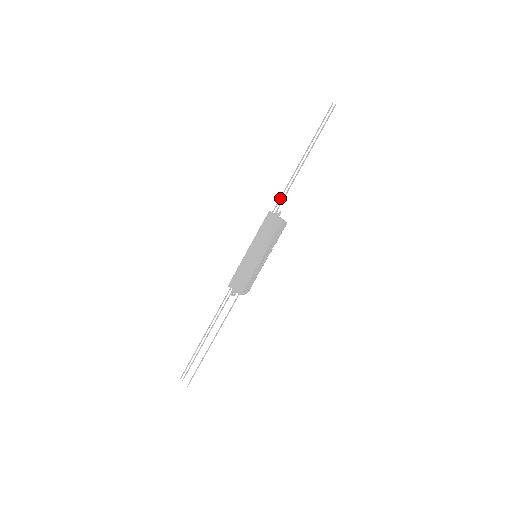
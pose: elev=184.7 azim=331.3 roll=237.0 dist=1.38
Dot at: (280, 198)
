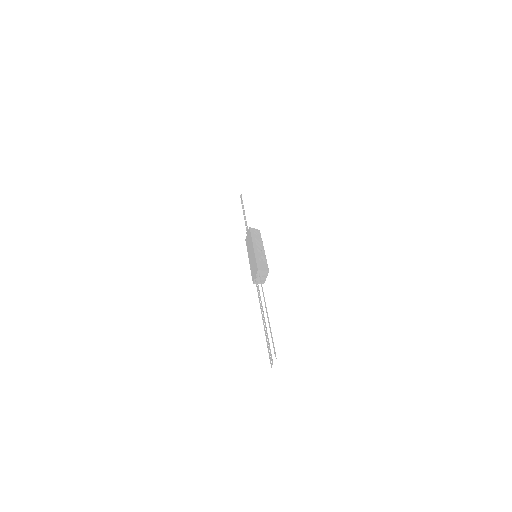
Dot at: occluded
